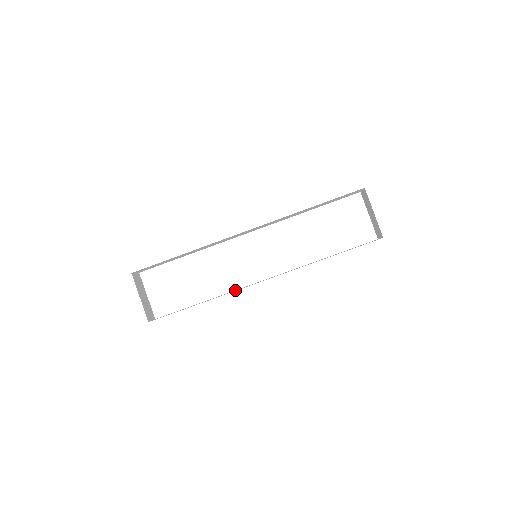
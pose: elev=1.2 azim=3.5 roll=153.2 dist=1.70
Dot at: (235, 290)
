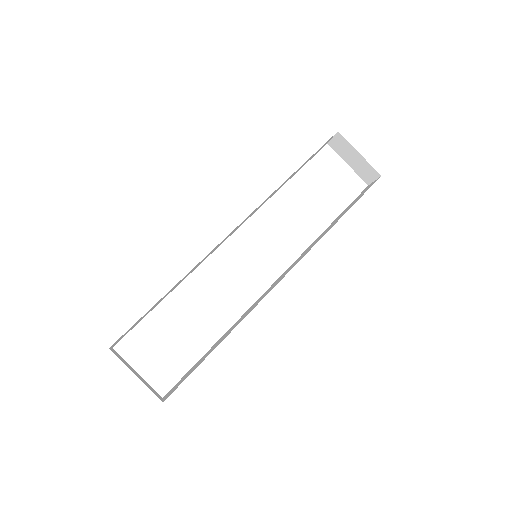
Dot at: (249, 309)
